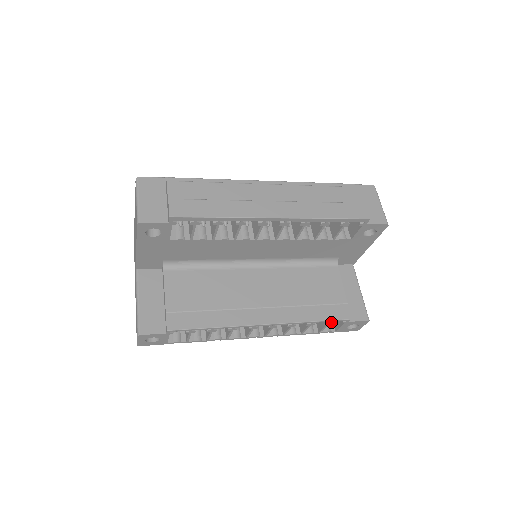
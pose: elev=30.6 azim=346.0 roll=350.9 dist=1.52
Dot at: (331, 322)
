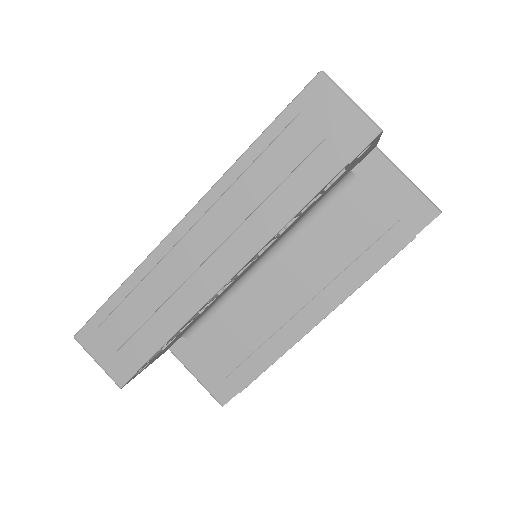
Dot at: (393, 256)
